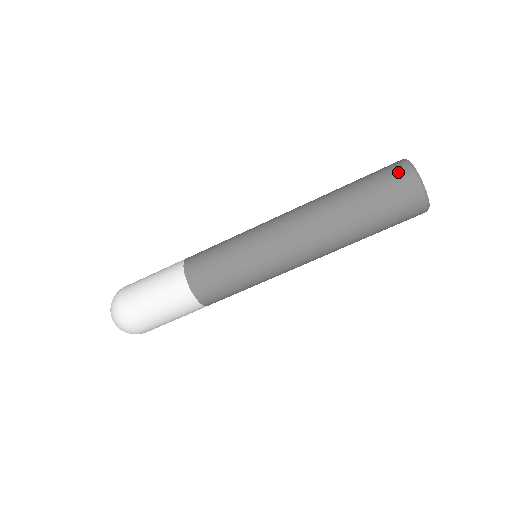
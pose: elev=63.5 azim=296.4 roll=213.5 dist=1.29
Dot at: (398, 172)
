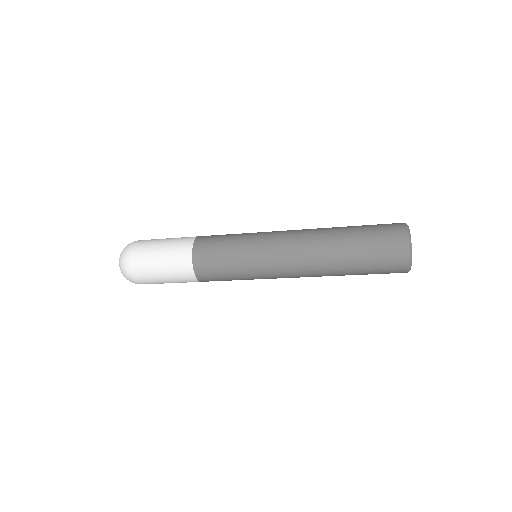
Dot at: (397, 251)
